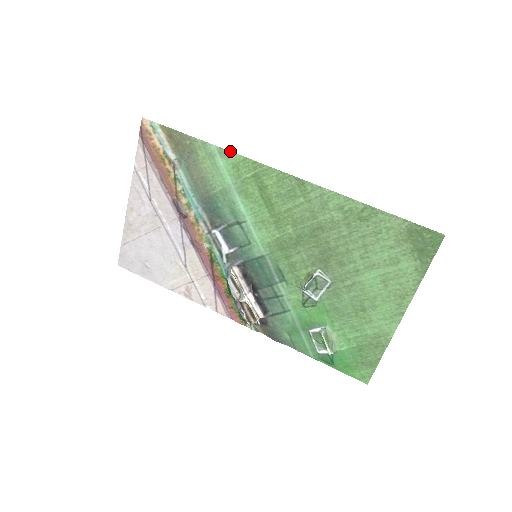
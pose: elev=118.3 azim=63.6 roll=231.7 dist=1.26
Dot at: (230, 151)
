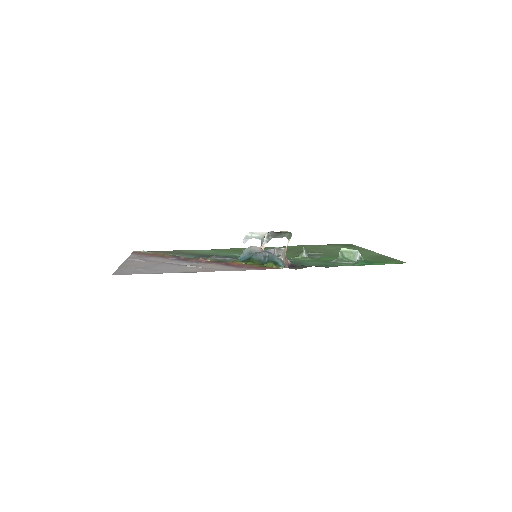
Dot at: occluded
